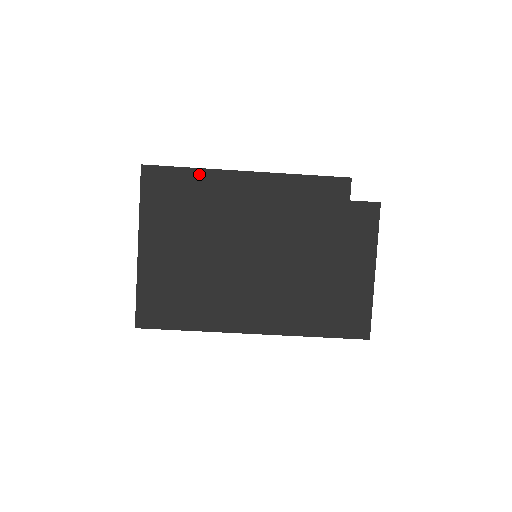
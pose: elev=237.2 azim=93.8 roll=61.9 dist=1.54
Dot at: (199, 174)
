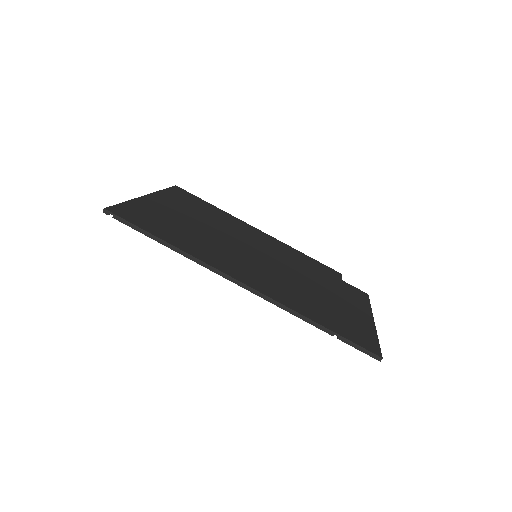
Dot at: (220, 210)
